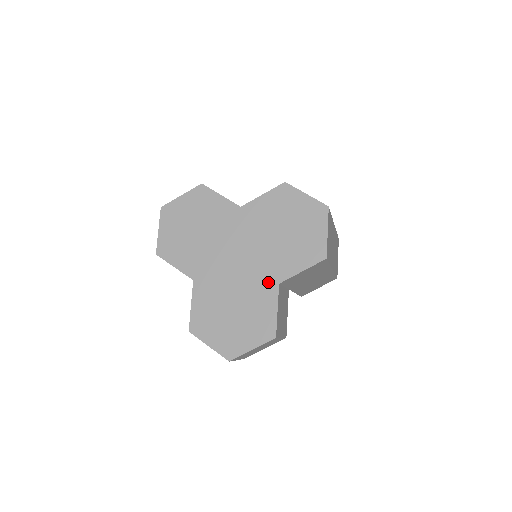
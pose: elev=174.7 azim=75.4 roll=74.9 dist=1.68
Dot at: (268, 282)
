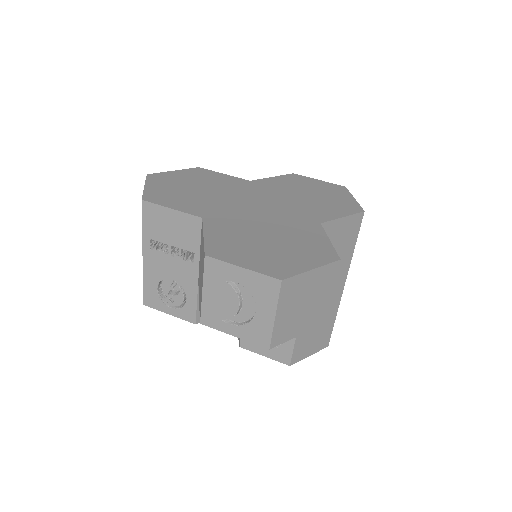
Dot at: (306, 222)
